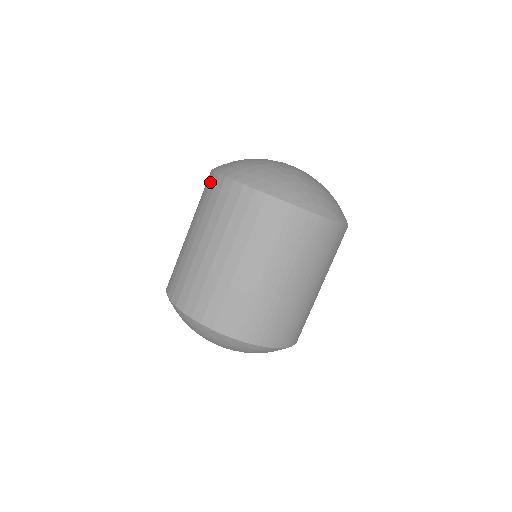
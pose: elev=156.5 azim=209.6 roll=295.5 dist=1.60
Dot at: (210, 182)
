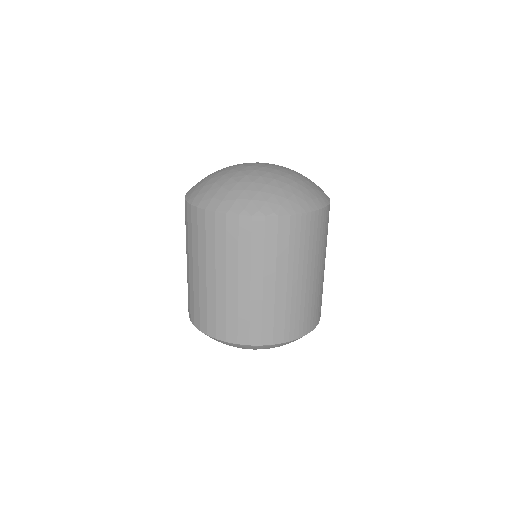
Dot at: (196, 218)
